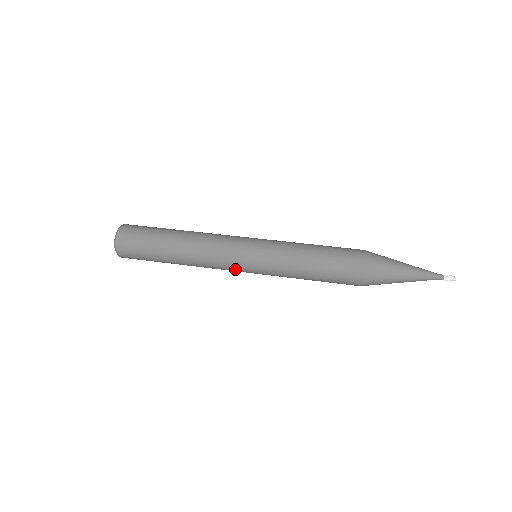
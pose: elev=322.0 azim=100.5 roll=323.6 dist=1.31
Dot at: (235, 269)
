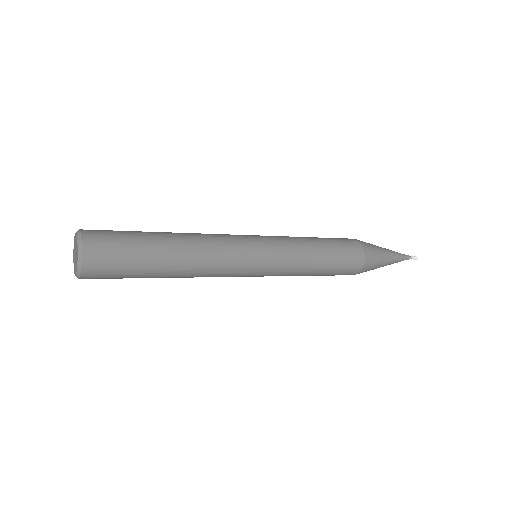
Dot at: (245, 263)
